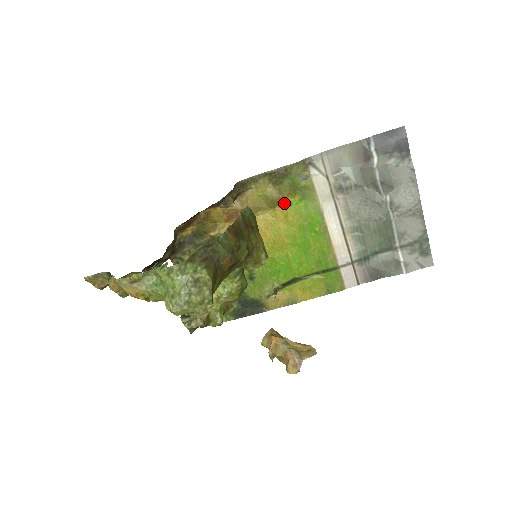
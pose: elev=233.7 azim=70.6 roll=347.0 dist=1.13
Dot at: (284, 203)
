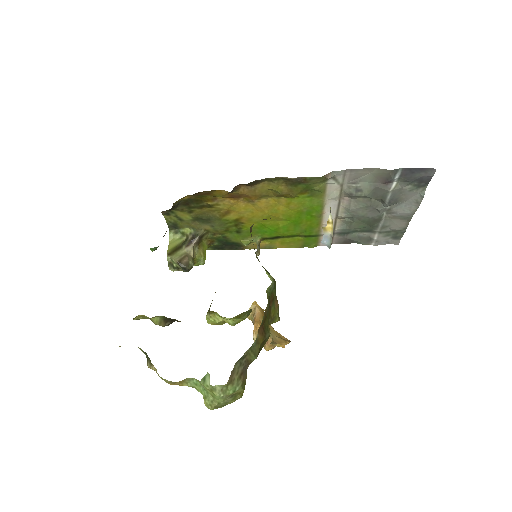
Dot at: (291, 196)
